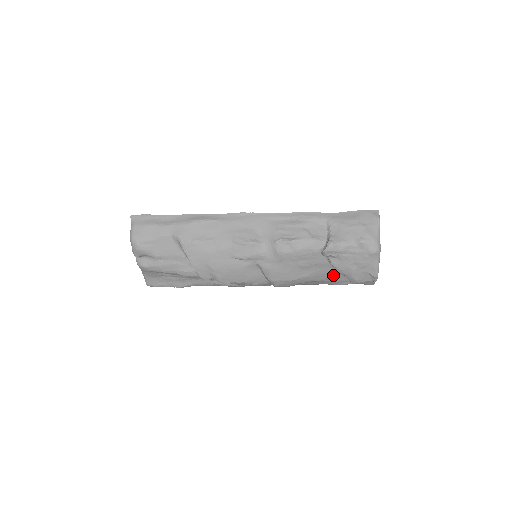
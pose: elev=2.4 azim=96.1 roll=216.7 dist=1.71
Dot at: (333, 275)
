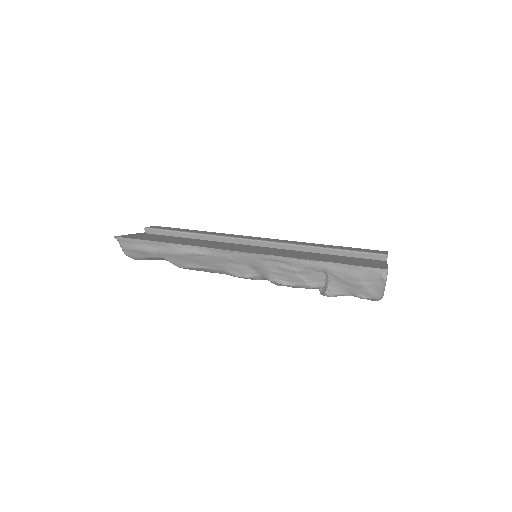
Dot at: occluded
